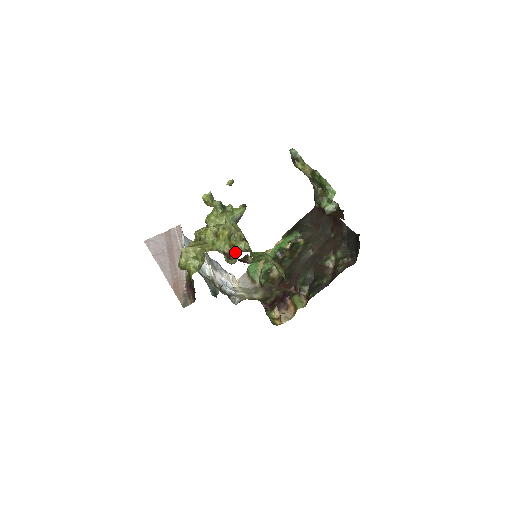
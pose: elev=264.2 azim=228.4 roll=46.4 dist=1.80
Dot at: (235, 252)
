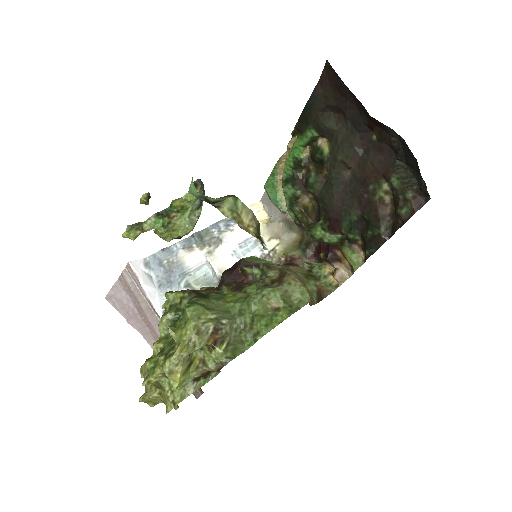
Dot at: (210, 369)
